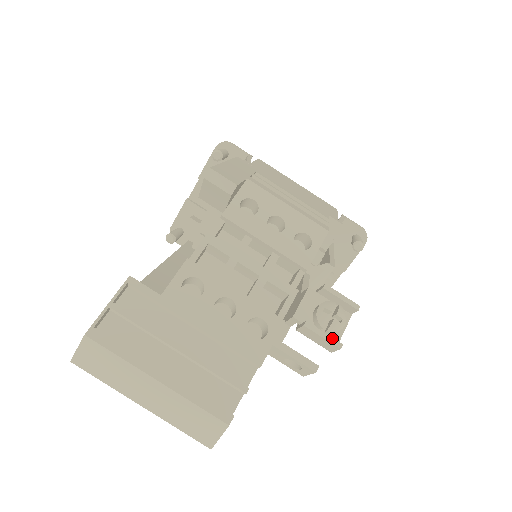
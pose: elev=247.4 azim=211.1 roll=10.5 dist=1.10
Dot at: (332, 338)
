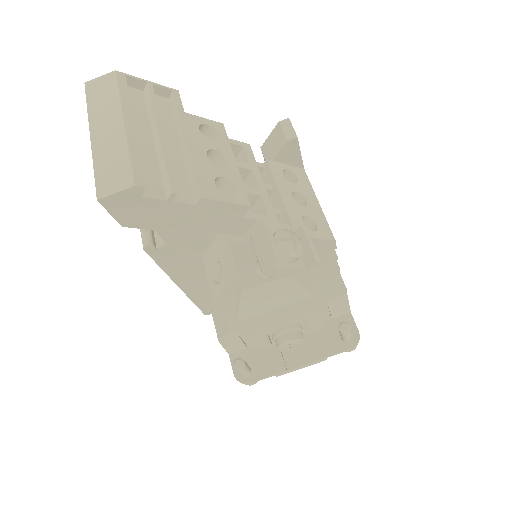
Dot at: (276, 247)
